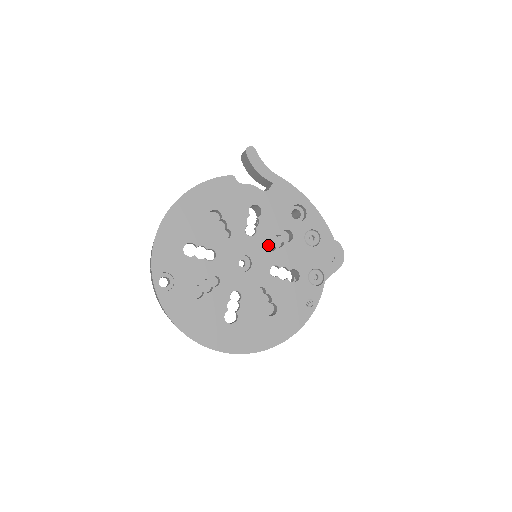
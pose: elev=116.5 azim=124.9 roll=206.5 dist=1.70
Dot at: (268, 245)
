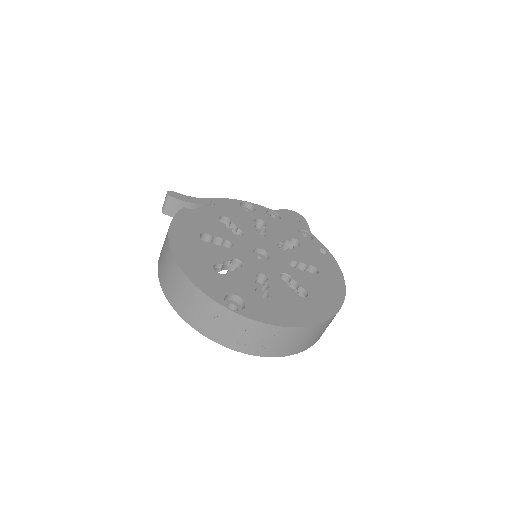
Dot at: occluded
